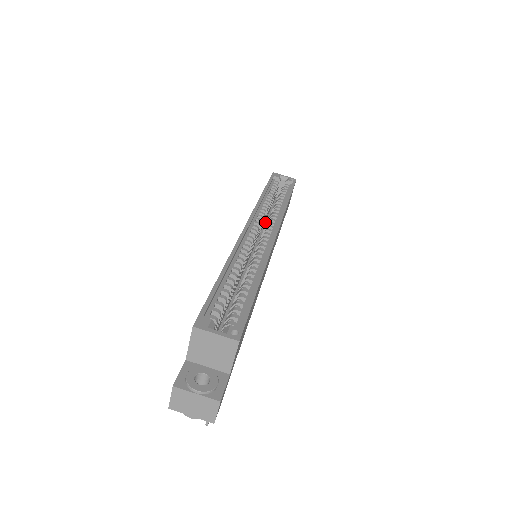
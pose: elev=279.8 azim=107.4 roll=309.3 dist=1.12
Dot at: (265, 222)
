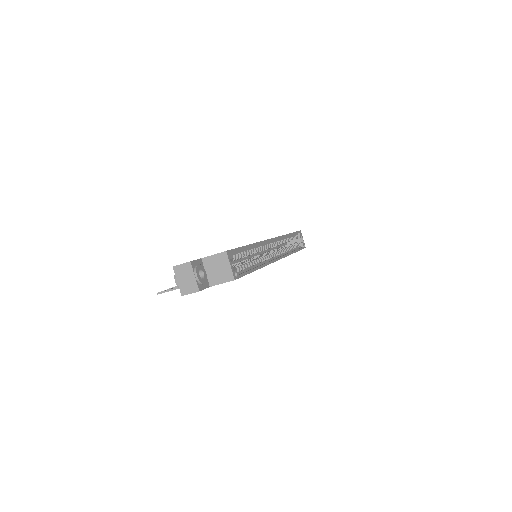
Dot at: (273, 247)
